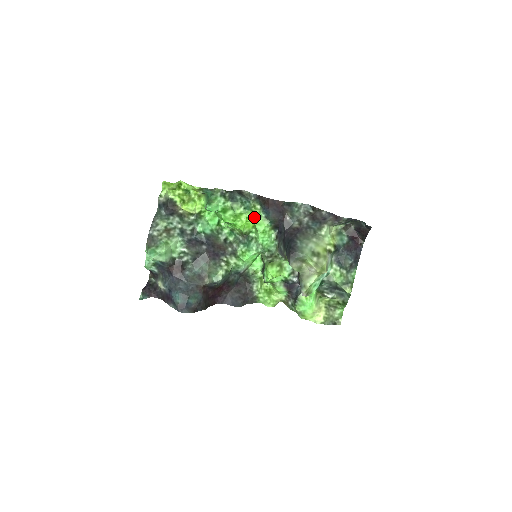
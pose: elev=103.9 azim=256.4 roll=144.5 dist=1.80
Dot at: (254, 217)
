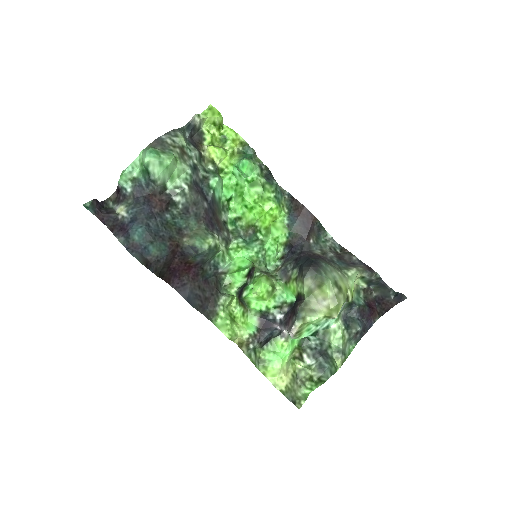
Dot at: (277, 215)
